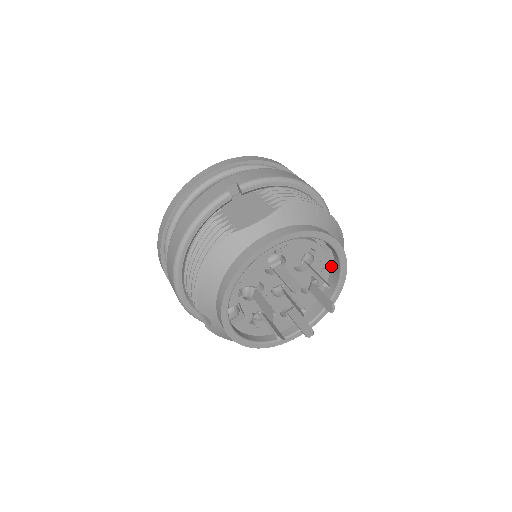
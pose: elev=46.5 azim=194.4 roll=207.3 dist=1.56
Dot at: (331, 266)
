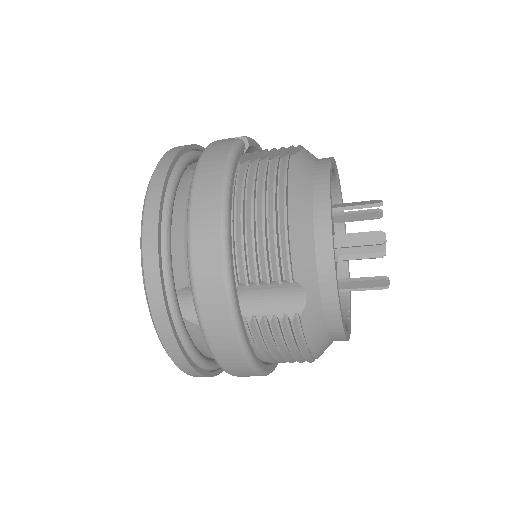
Dot at: occluded
